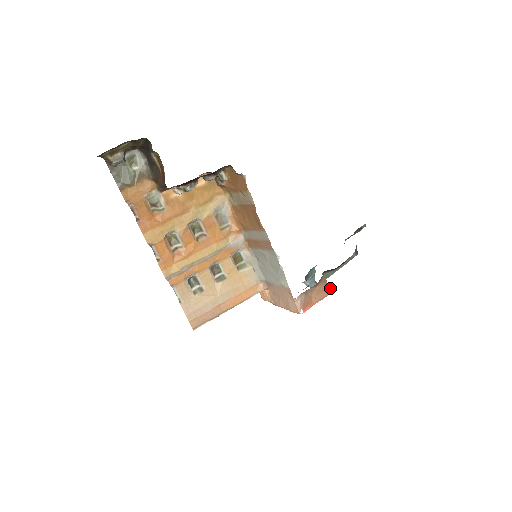
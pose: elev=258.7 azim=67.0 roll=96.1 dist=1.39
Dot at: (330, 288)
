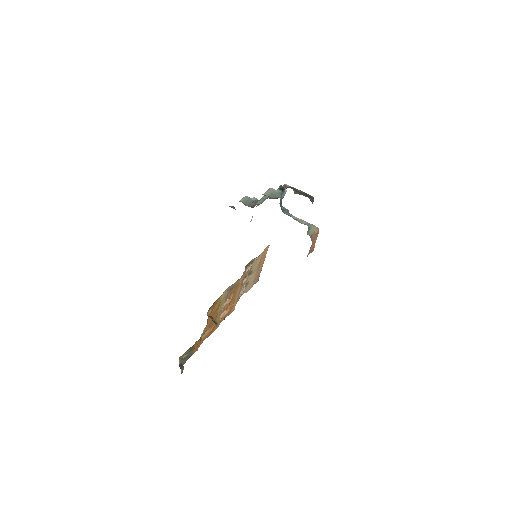
Dot at: (317, 230)
